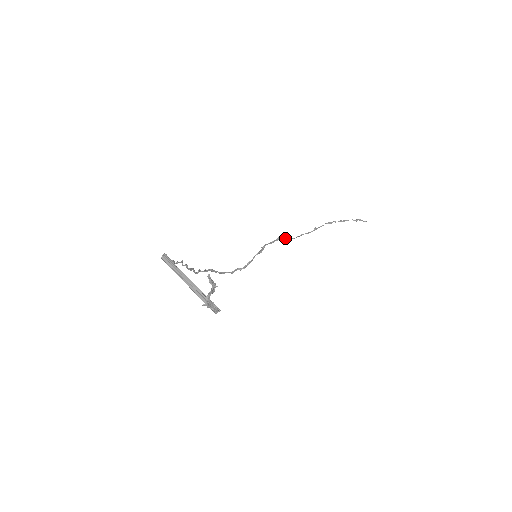
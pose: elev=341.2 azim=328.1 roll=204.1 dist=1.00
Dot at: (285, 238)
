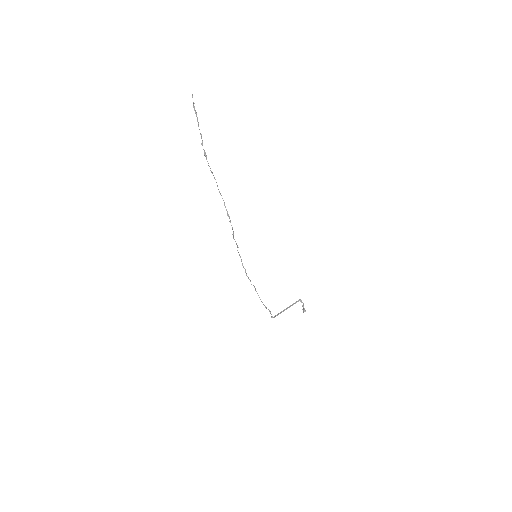
Dot at: (229, 217)
